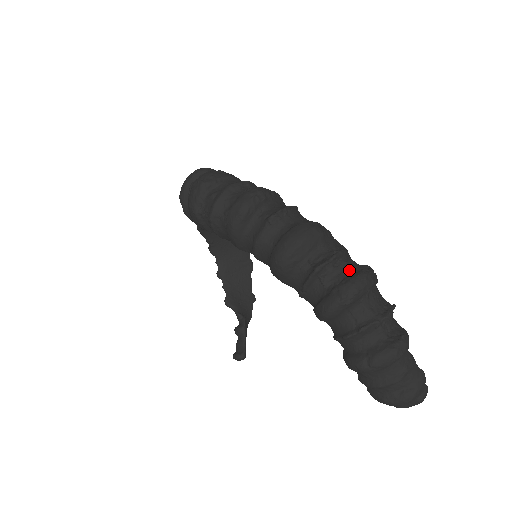
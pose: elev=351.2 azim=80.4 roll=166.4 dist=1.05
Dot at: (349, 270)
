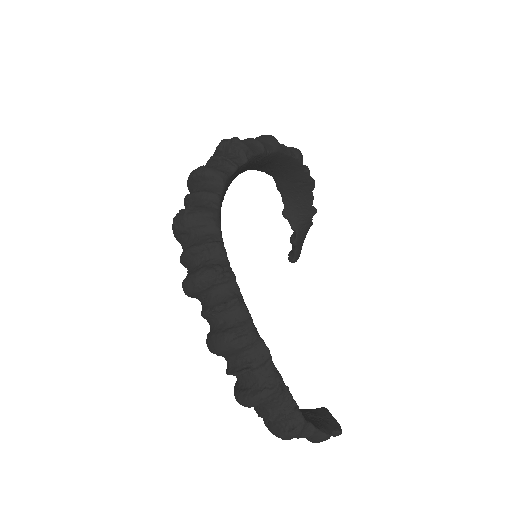
Dot at: (255, 383)
